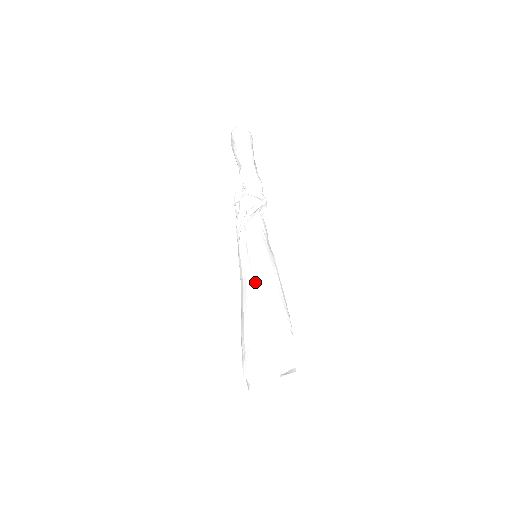
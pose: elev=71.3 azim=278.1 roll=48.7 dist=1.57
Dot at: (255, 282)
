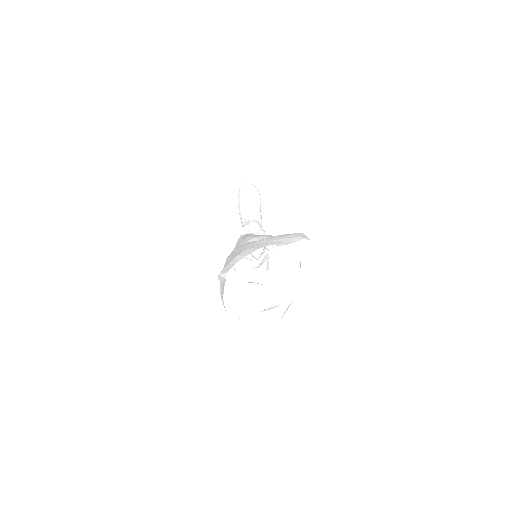
Dot at: occluded
